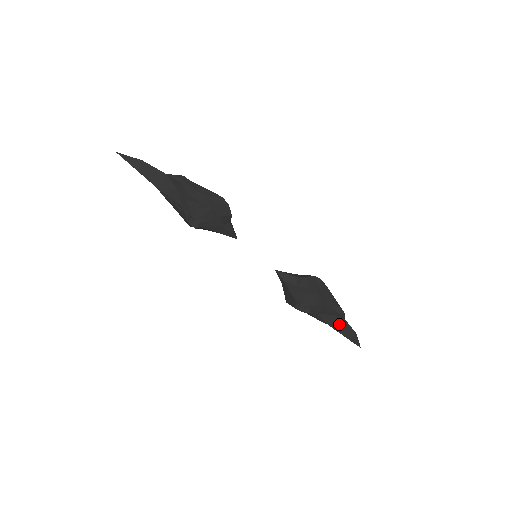
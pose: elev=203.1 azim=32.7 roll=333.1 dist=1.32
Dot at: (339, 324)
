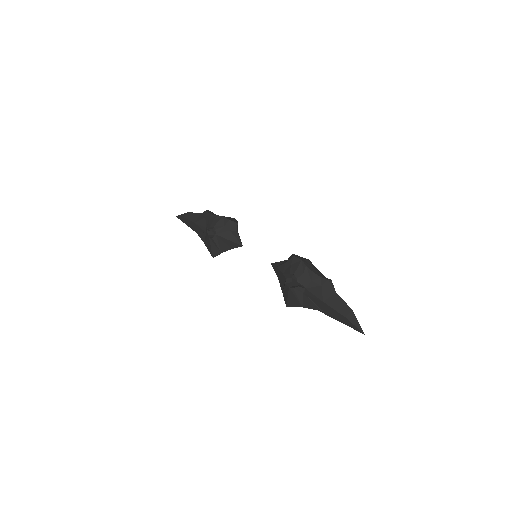
Dot at: (331, 298)
